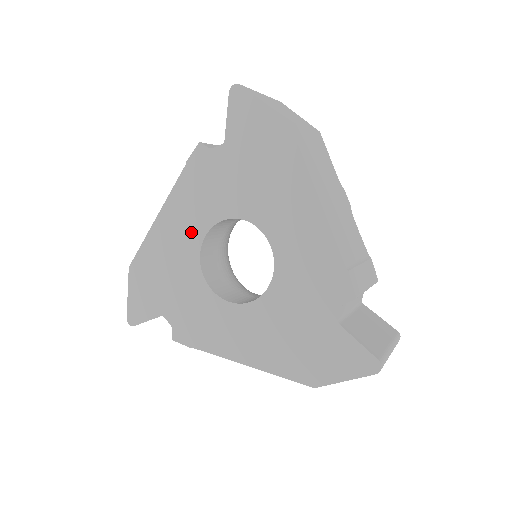
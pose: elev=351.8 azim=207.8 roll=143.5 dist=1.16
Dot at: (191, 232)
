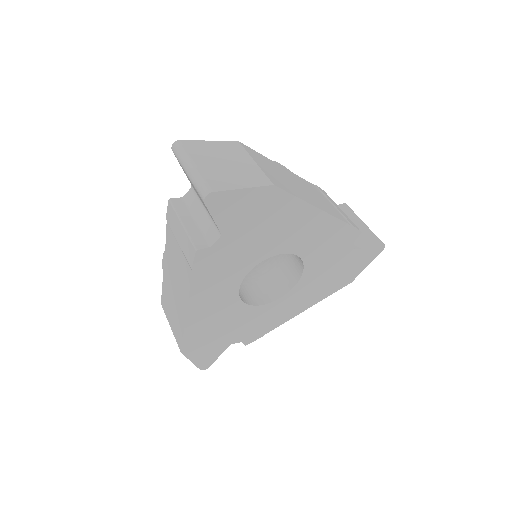
Dot at: (225, 297)
